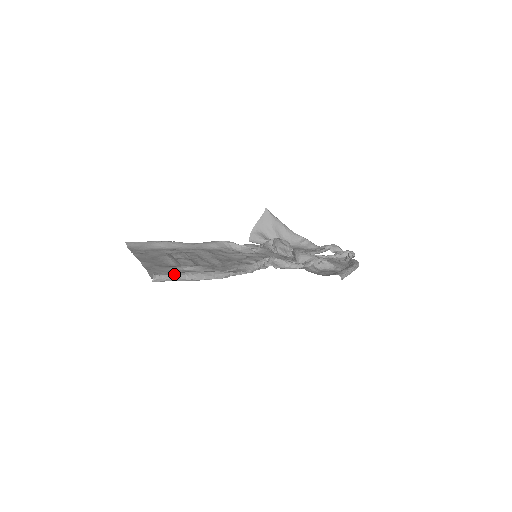
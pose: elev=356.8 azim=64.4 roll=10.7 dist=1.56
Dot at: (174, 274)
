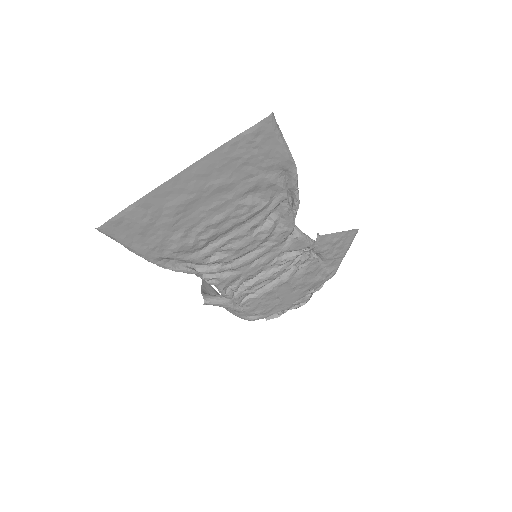
Dot at: occluded
